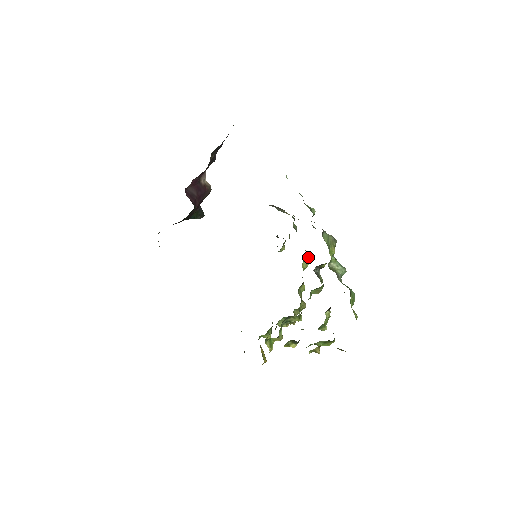
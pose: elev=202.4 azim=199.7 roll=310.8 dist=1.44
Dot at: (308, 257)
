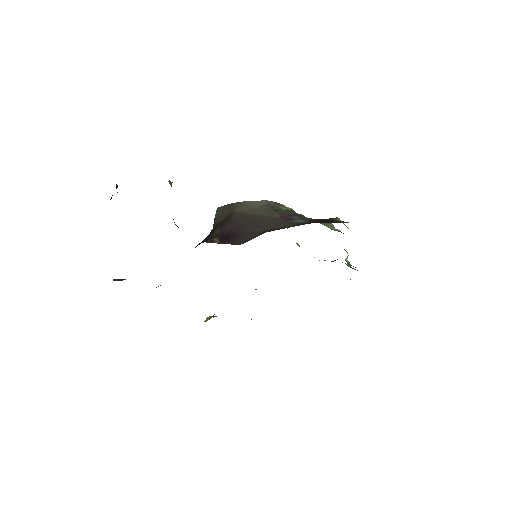
Dot at: occluded
